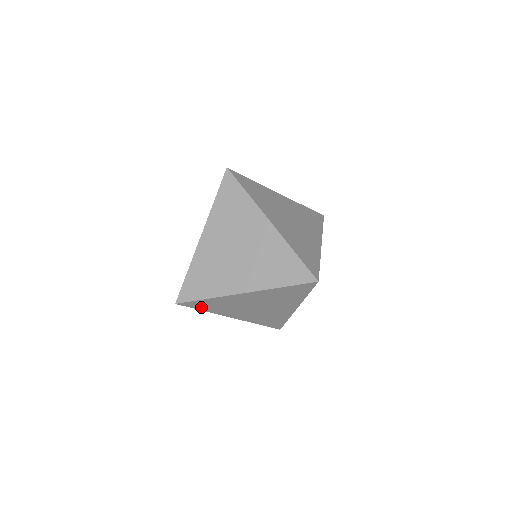
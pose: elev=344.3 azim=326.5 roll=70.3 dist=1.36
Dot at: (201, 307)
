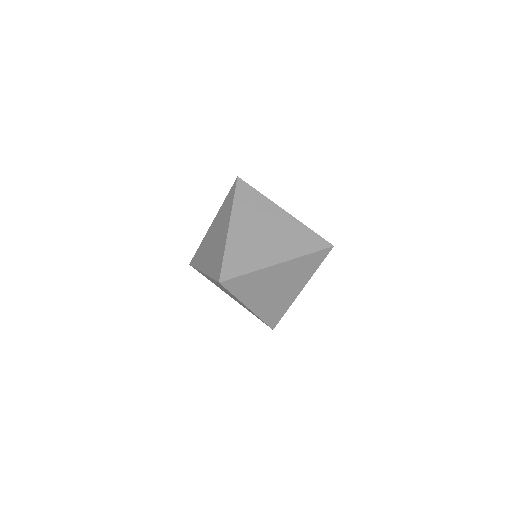
Dot at: (235, 289)
